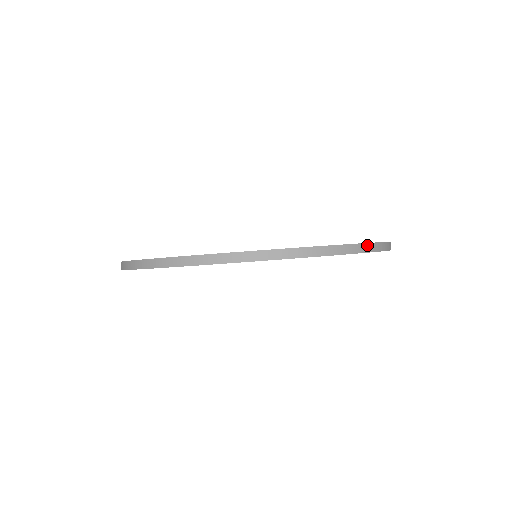
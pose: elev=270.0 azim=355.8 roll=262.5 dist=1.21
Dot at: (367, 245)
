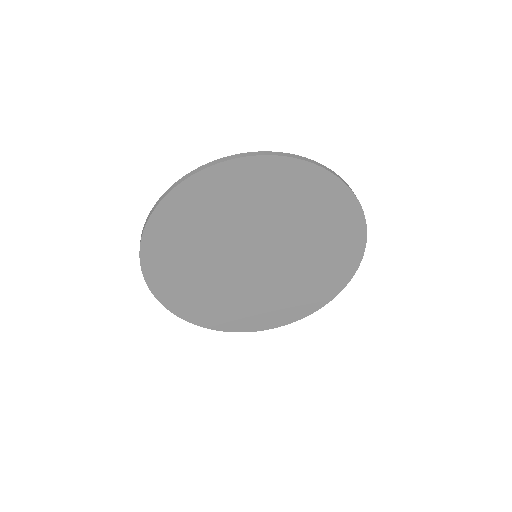
Dot at: (327, 168)
